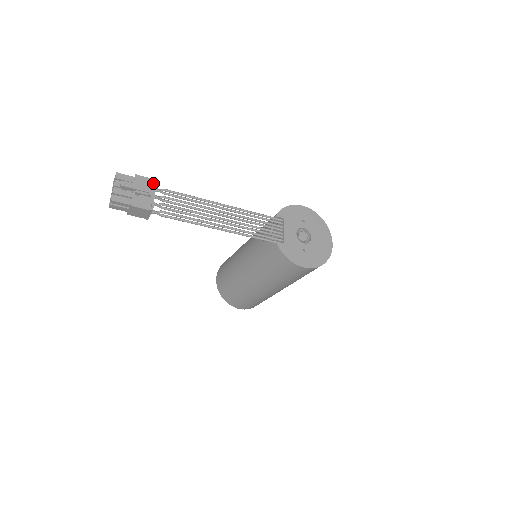
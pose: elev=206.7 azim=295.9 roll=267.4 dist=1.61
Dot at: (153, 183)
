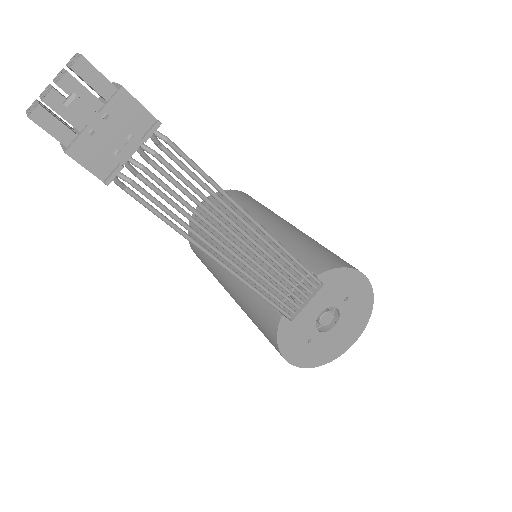
Dot at: (148, 126)
